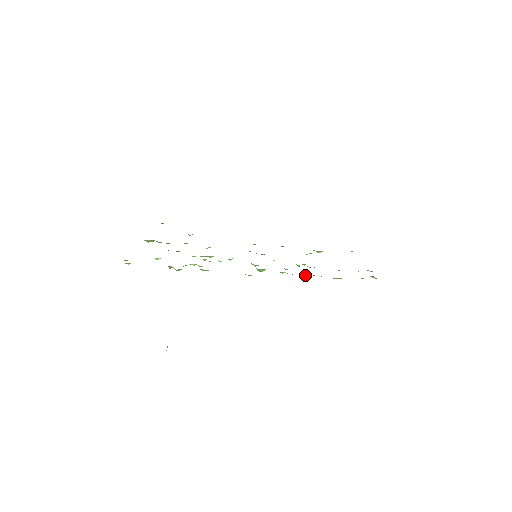
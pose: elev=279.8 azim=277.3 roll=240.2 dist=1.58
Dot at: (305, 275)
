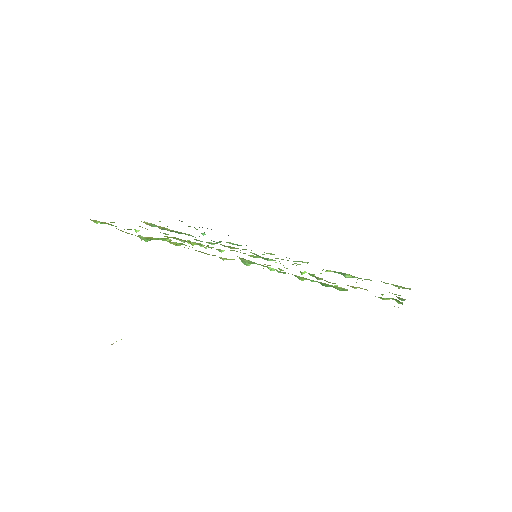
Dot at: occluded
